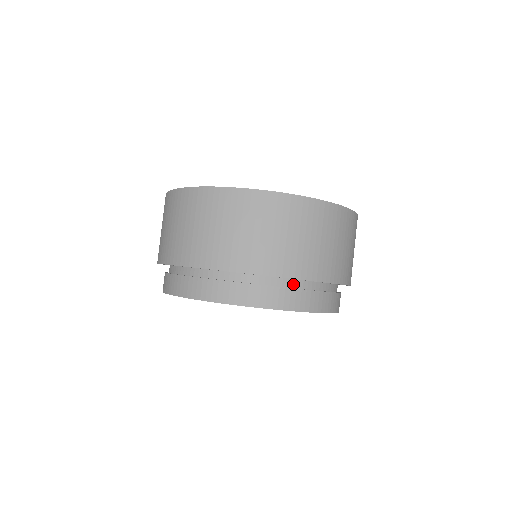
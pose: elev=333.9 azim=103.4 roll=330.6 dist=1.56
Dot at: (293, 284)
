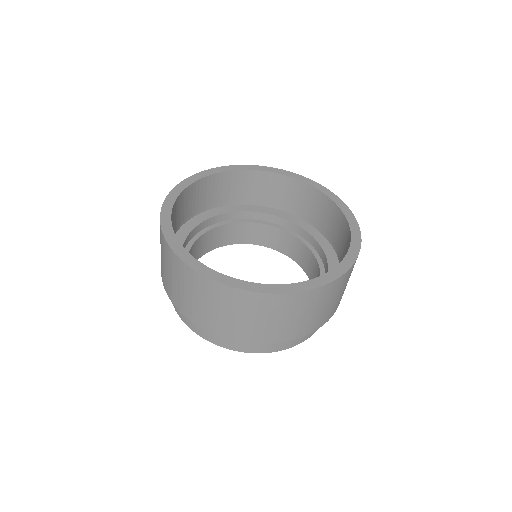
Dot at: occluded
